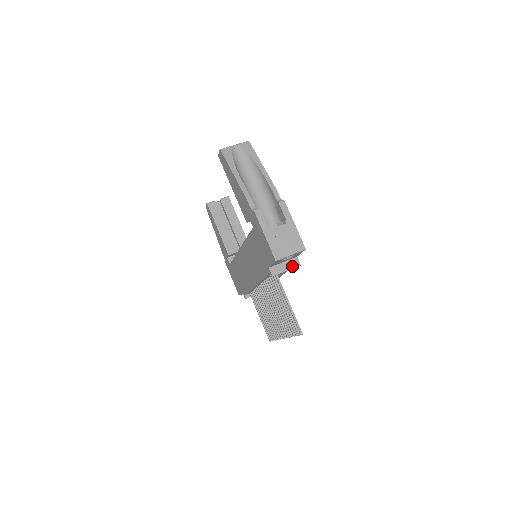
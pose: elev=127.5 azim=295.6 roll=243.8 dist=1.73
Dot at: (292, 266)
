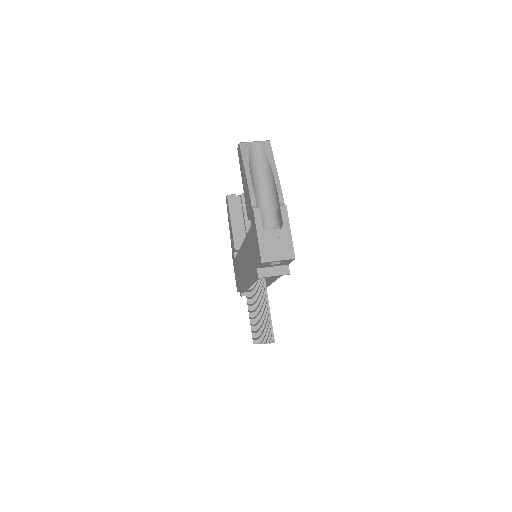
Dot at: (281, 273)
